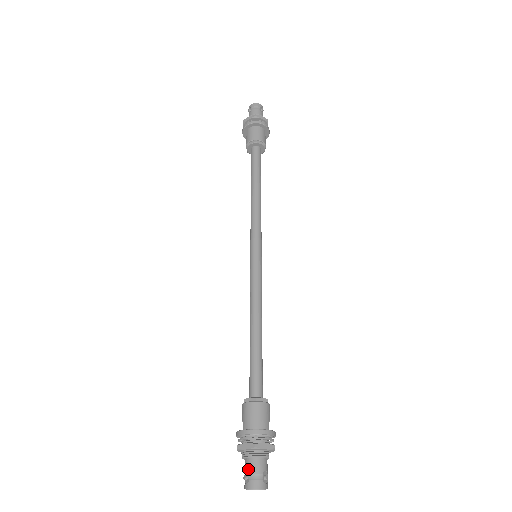
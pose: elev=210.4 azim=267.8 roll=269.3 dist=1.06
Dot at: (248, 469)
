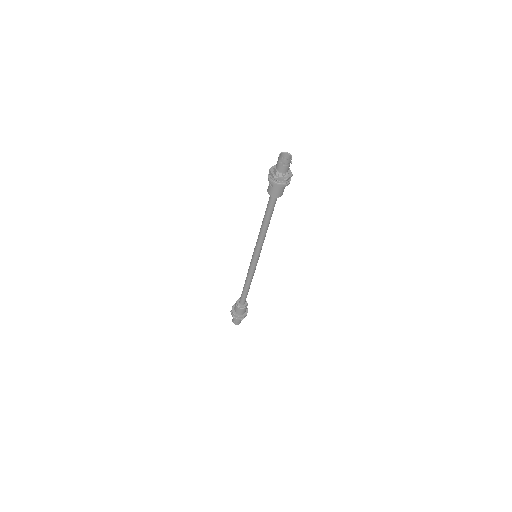
Dot at: (236, 321)
